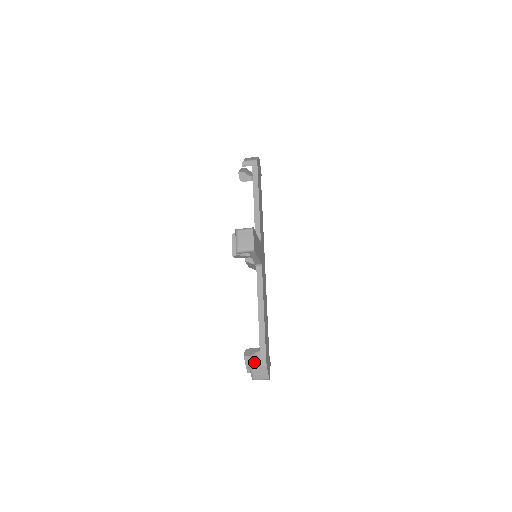
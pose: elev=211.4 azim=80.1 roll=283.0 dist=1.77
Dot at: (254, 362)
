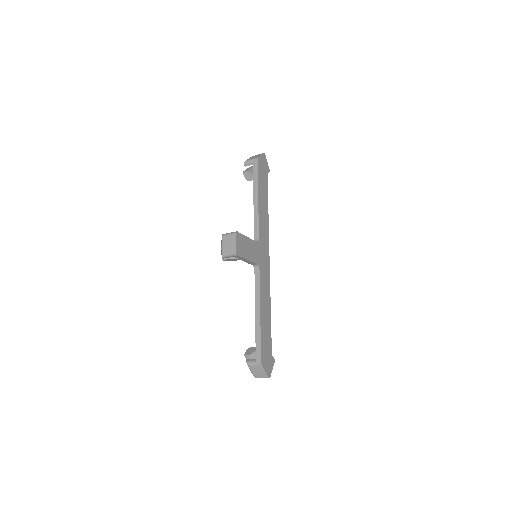
Dot at: (251, 361)
